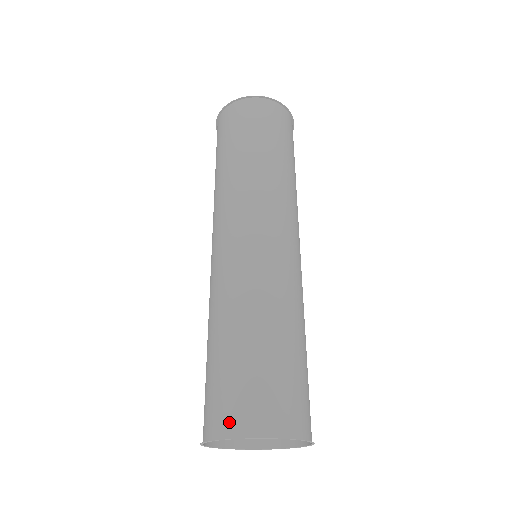
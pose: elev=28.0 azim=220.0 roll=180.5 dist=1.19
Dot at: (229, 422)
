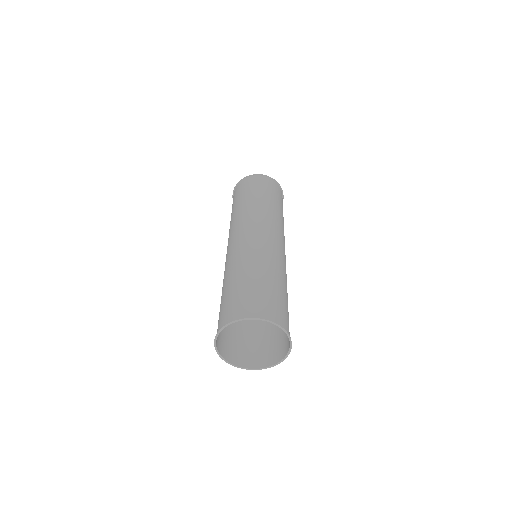
Dot at: (266, 313)
